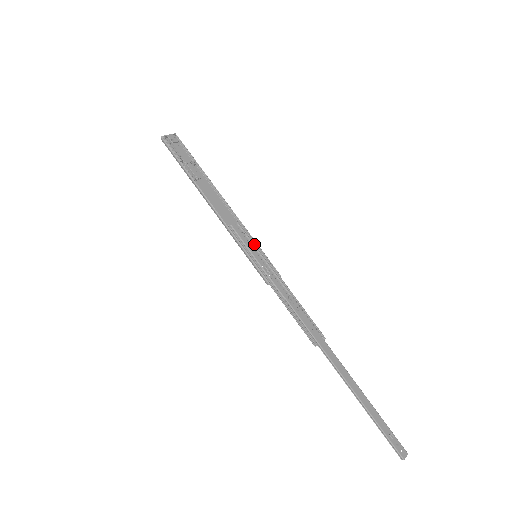
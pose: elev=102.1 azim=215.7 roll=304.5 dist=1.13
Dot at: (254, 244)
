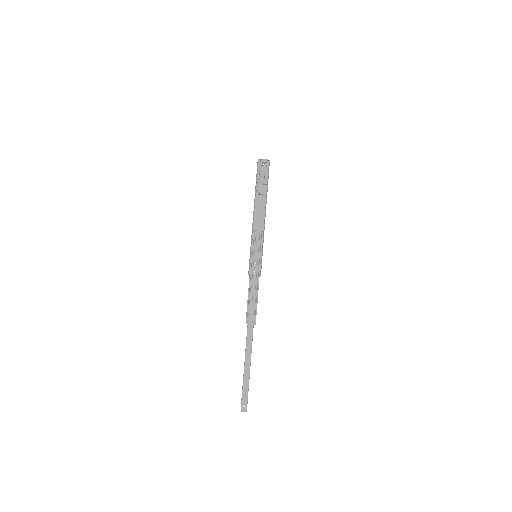
Dot at: (260, 249)
